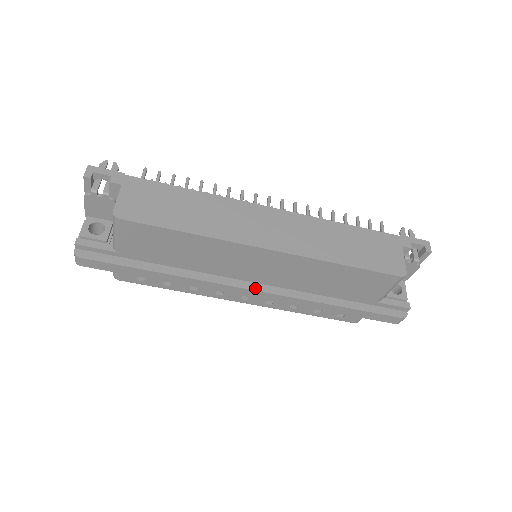
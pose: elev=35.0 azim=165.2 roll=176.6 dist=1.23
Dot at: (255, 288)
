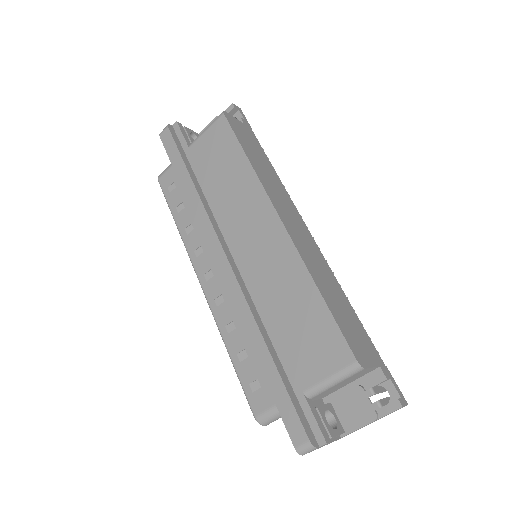
Dot at: (229, 259)
